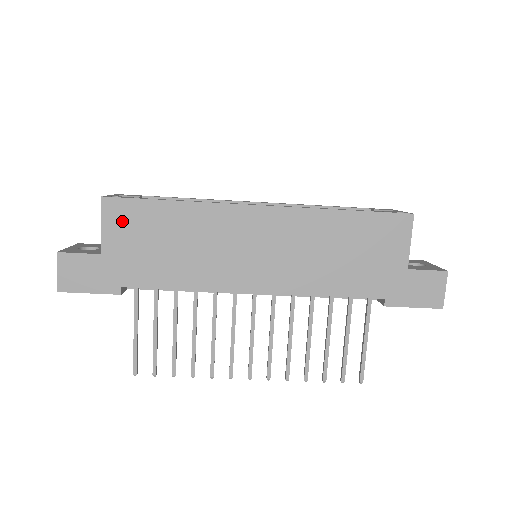
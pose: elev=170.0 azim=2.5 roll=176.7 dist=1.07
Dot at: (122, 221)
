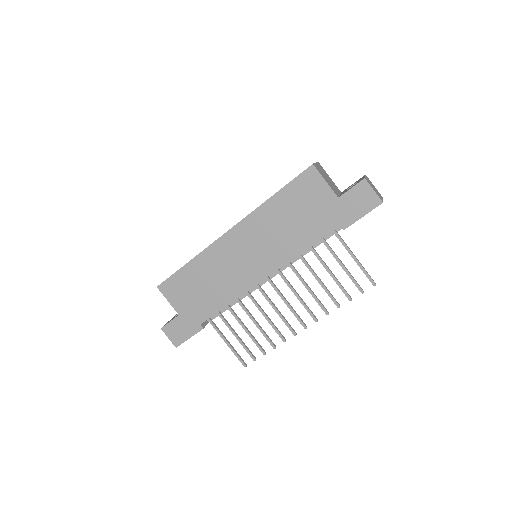
Dot at: (175, 291)
